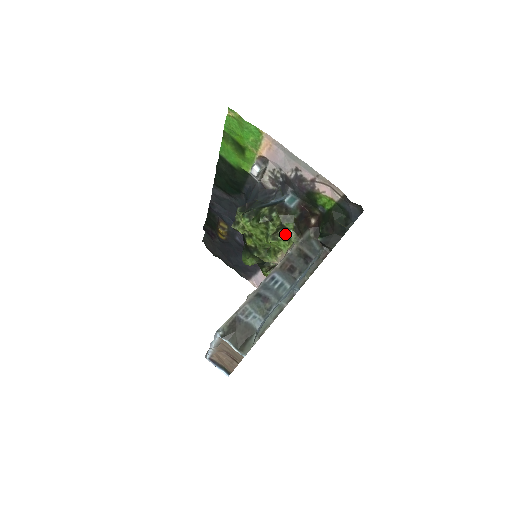
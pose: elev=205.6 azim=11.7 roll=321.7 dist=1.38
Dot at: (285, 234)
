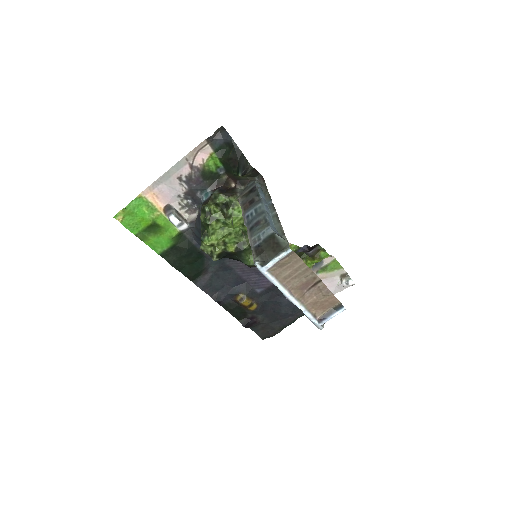
Dot at: (228, 206)
